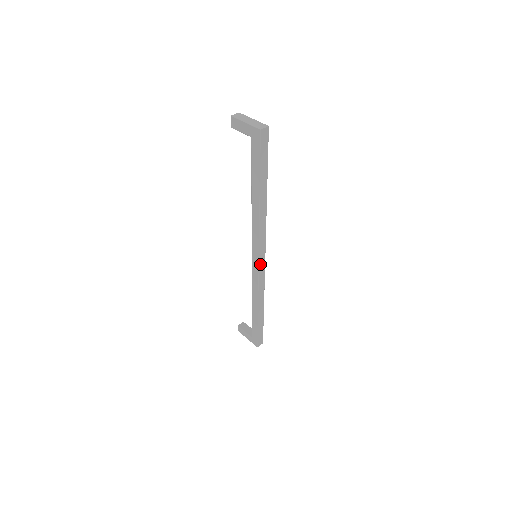
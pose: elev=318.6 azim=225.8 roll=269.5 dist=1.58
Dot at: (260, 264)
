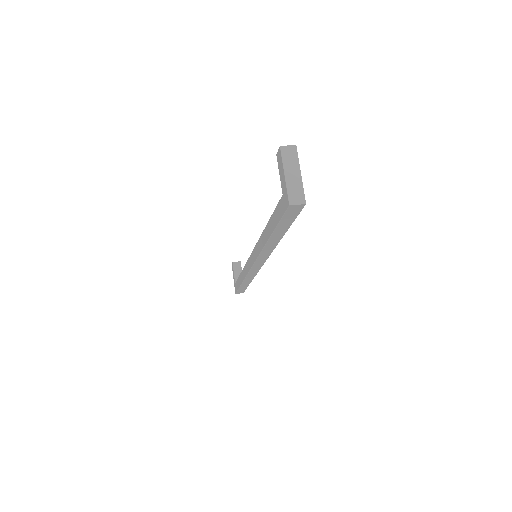
Dot at: (254, 266)
